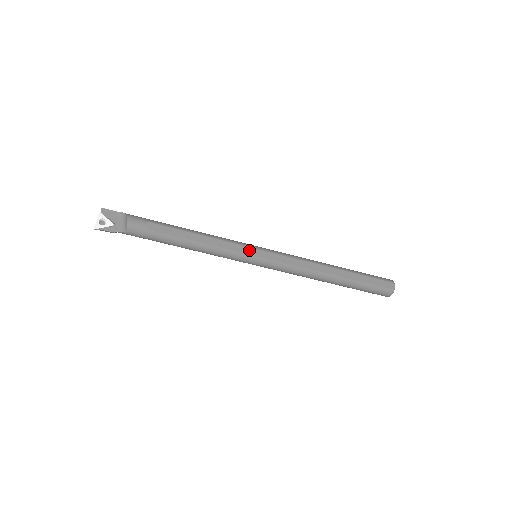
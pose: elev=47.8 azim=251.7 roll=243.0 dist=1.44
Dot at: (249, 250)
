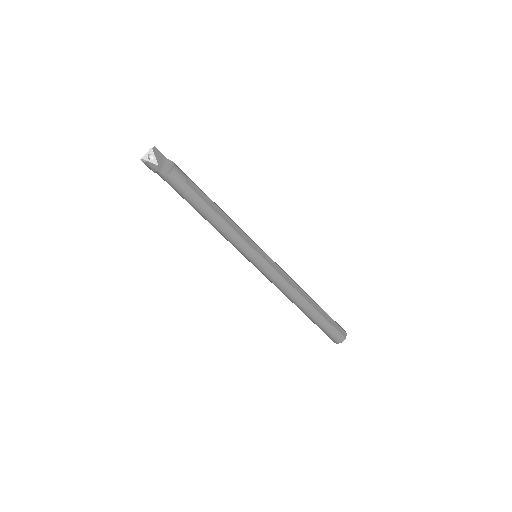
Dot at: (256, 247)
